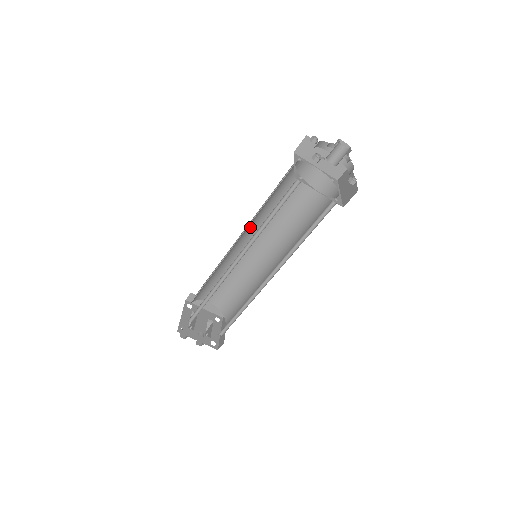
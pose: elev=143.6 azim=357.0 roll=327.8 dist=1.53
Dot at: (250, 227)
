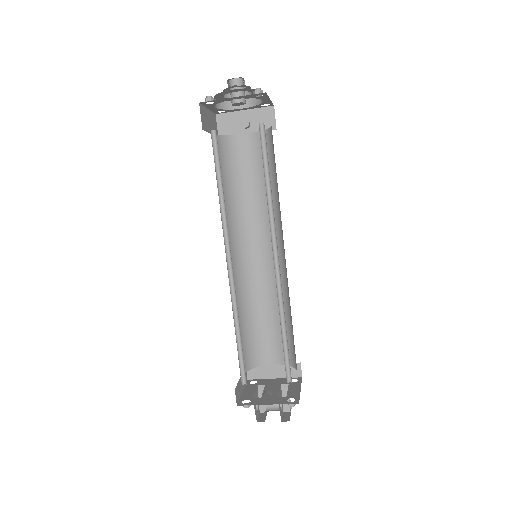
Dot at: (236, 236)
